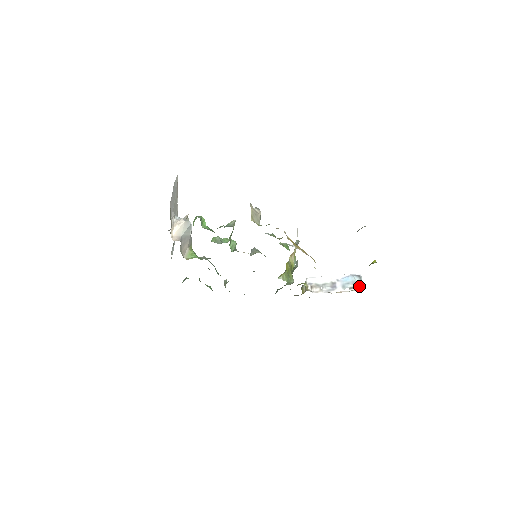
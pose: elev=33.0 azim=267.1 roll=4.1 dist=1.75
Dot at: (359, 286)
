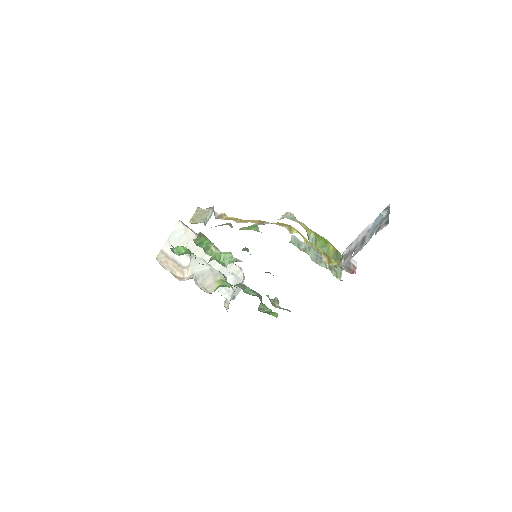
Dot at: (385, 222)
